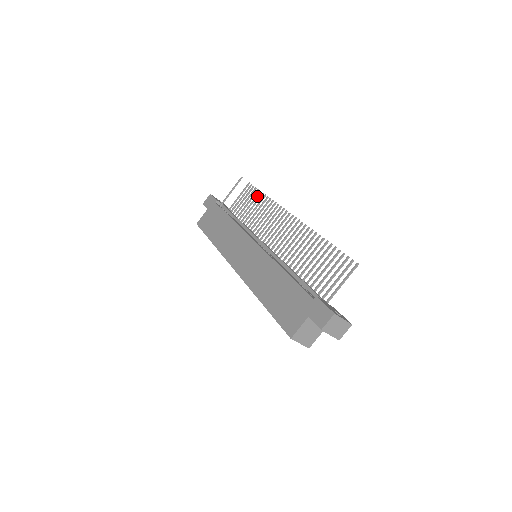
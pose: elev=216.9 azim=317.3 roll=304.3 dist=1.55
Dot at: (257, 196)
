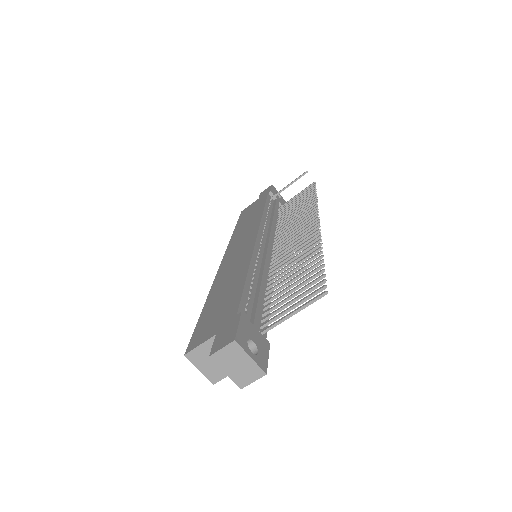
Dot at: (310, 196)
